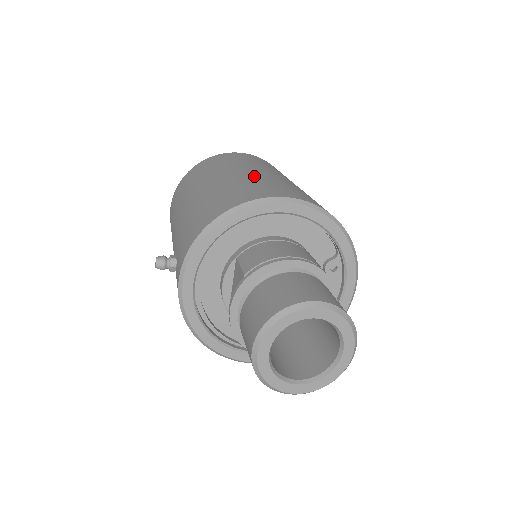
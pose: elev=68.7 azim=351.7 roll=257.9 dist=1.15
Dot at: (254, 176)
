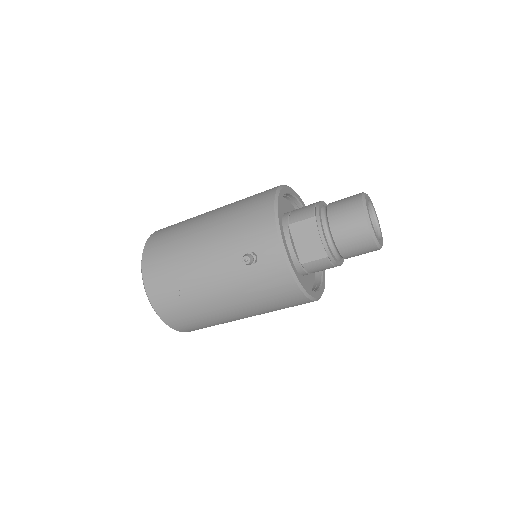
Dot at: occluded
